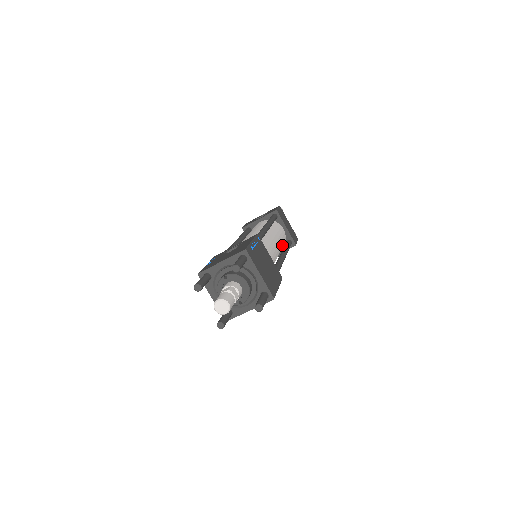
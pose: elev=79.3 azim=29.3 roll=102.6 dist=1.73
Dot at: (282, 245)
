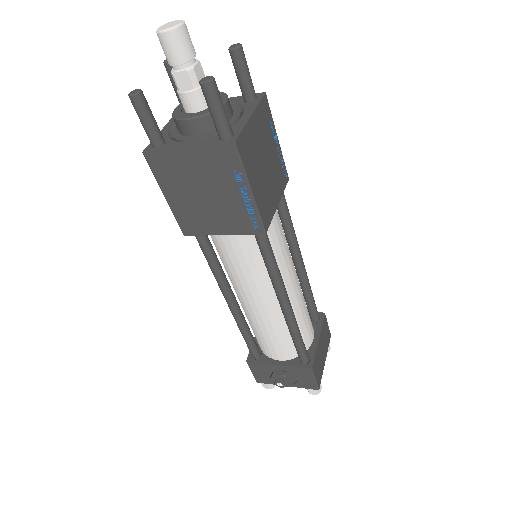
Dot at: occluded
